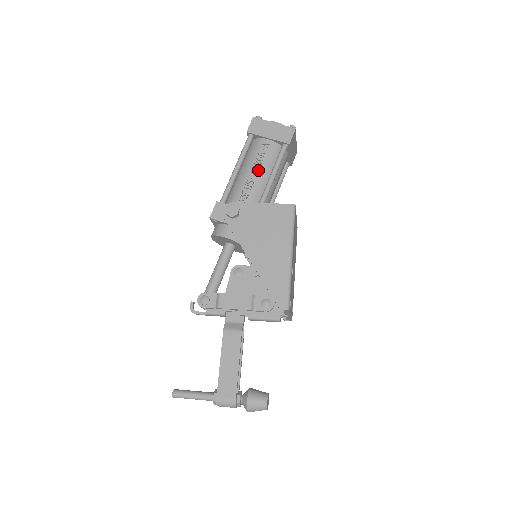
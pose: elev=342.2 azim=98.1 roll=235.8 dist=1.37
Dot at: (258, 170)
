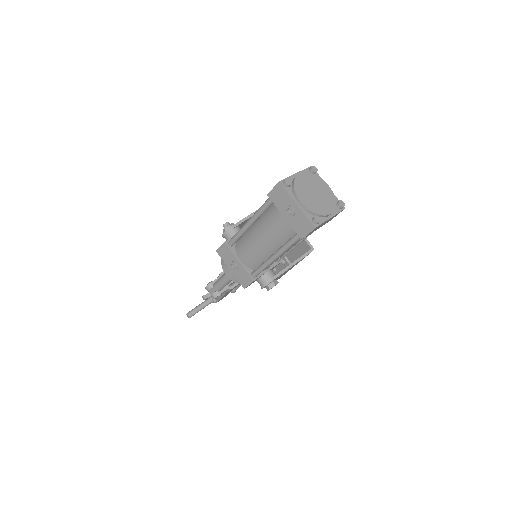
Dot at: (294, 245)
